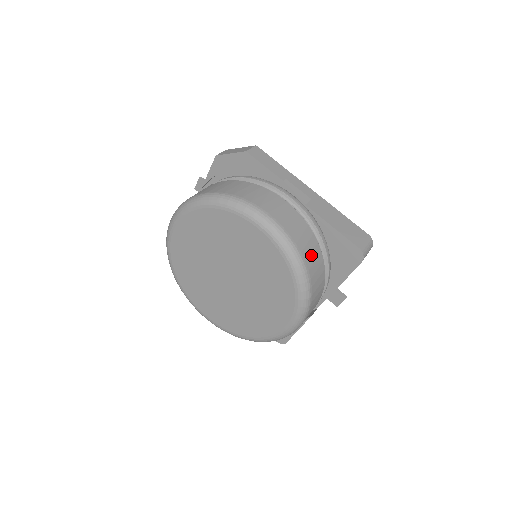
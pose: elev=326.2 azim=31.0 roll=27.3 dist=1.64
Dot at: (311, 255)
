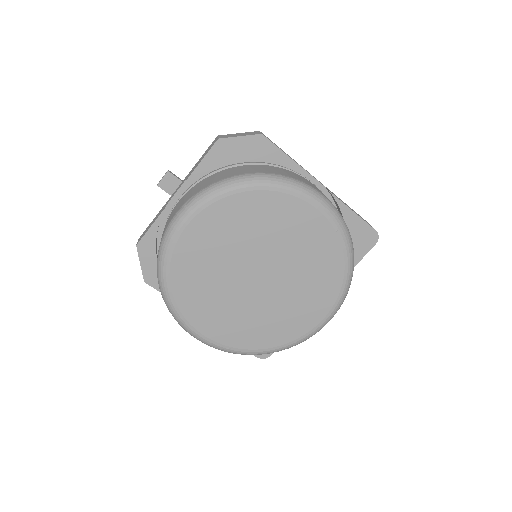
Dot at: occluded
